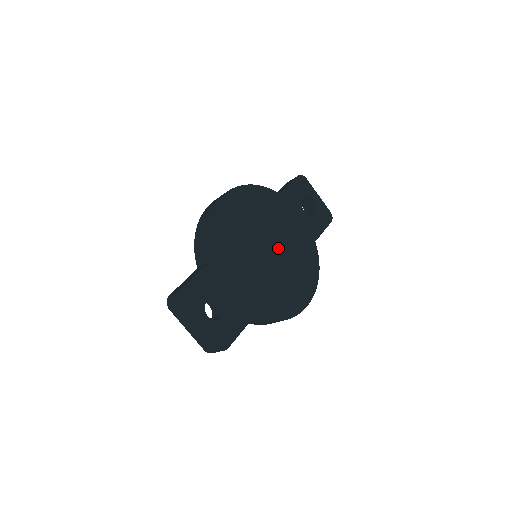
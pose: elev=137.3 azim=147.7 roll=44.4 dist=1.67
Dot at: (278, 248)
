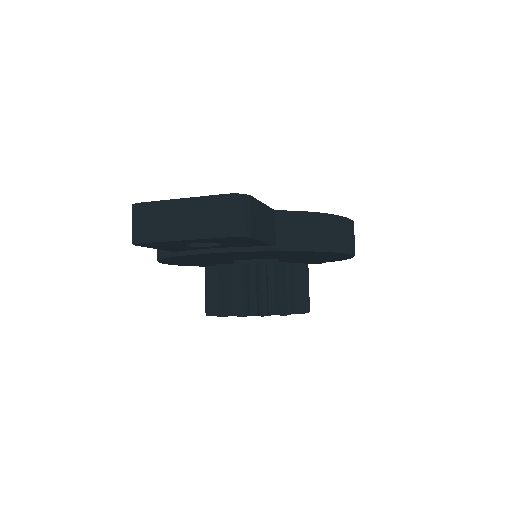
Dot at: occluded
